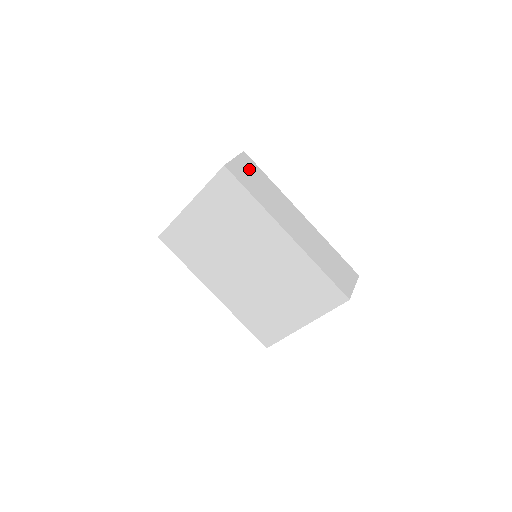
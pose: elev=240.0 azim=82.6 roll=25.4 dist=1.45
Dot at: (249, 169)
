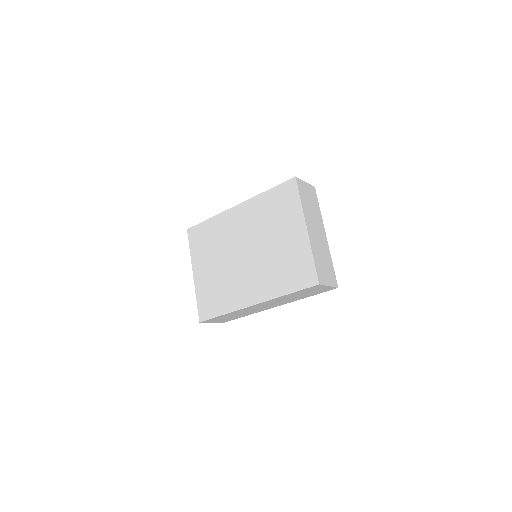
Dot at: occluded
